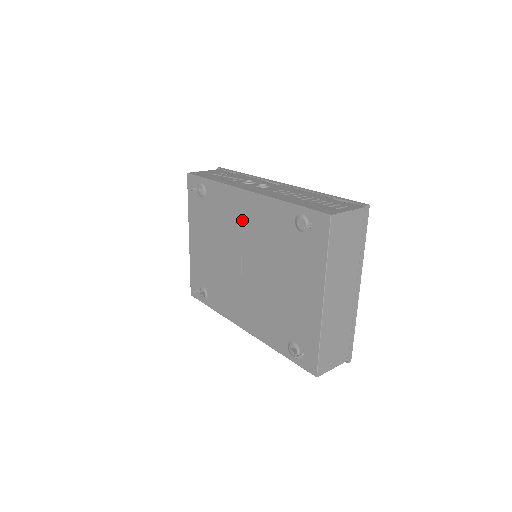
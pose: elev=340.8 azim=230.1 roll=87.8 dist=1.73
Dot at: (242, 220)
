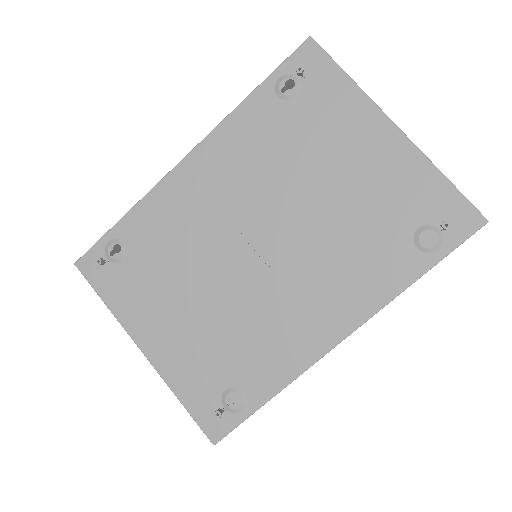
Dot at: (209, 196)
